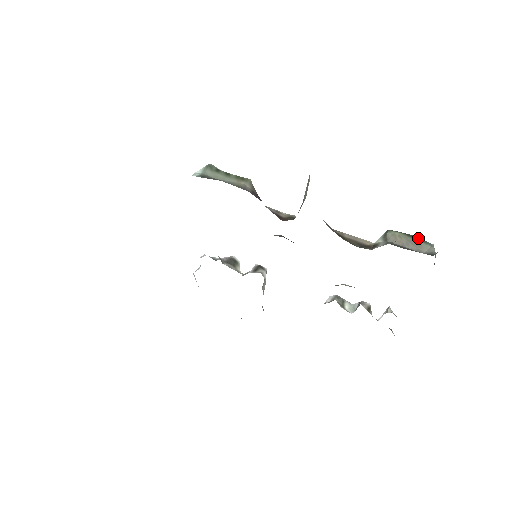
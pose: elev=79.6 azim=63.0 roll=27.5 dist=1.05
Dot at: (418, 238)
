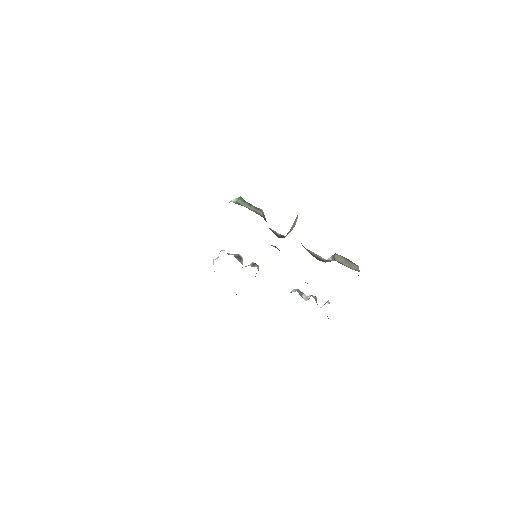
Dot at: (351, 261)
